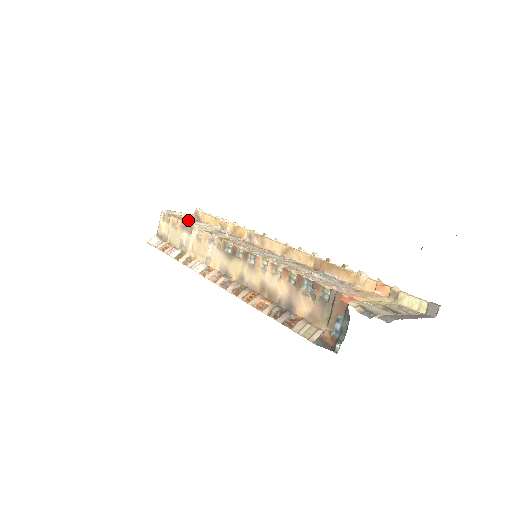
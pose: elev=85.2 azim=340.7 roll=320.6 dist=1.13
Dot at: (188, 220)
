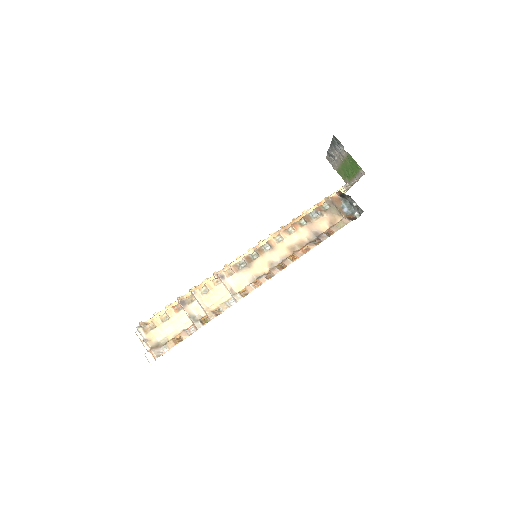
Dot at: occluded
